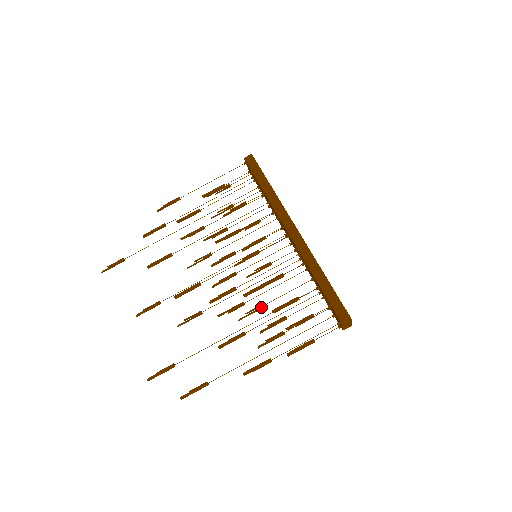
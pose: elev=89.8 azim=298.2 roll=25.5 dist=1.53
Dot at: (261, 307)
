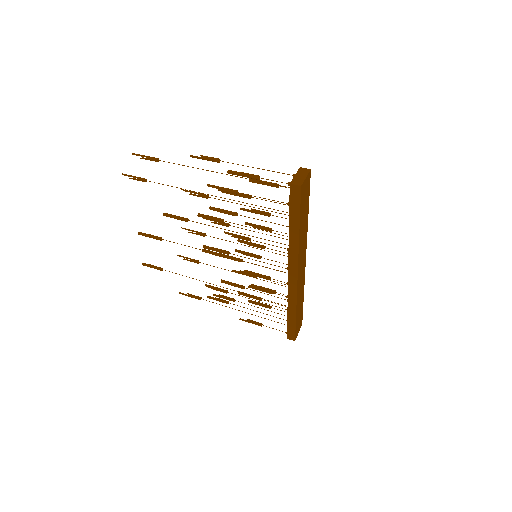
Dot at: (235, 213)
